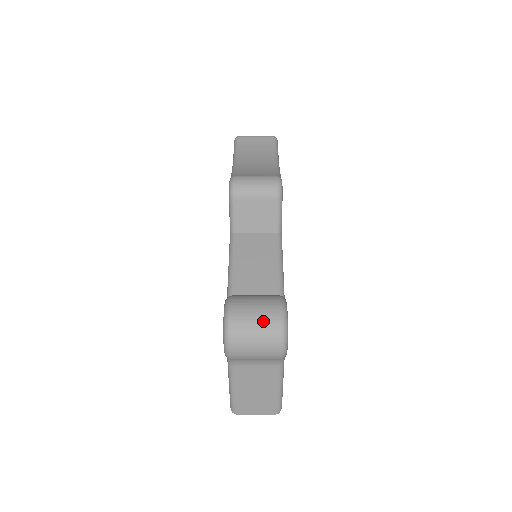
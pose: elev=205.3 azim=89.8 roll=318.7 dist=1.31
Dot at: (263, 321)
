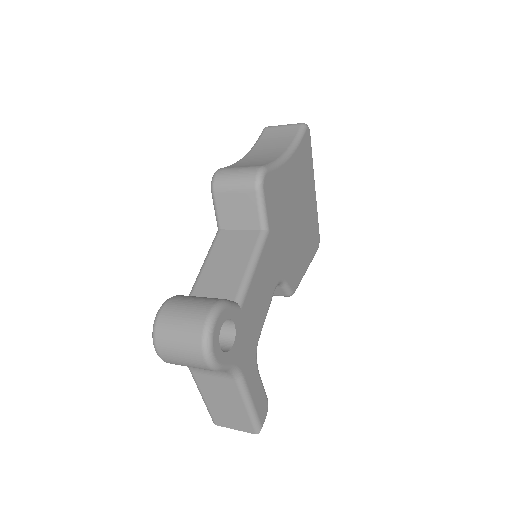
Dot at: (186, 325)
